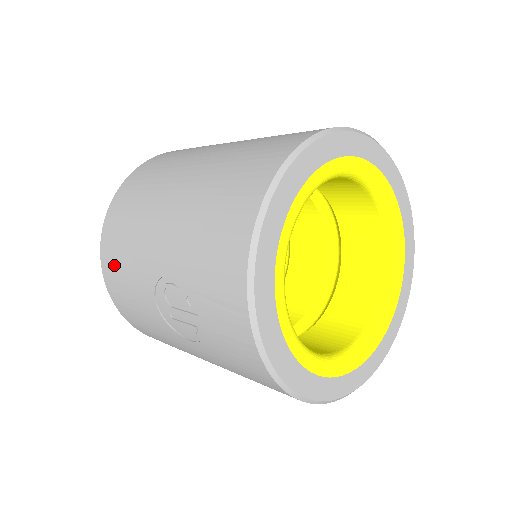
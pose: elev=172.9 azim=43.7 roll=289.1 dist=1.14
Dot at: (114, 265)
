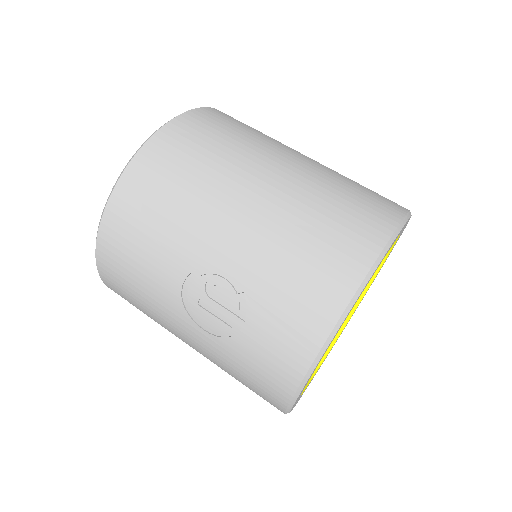
Dot at: (135, 214)
